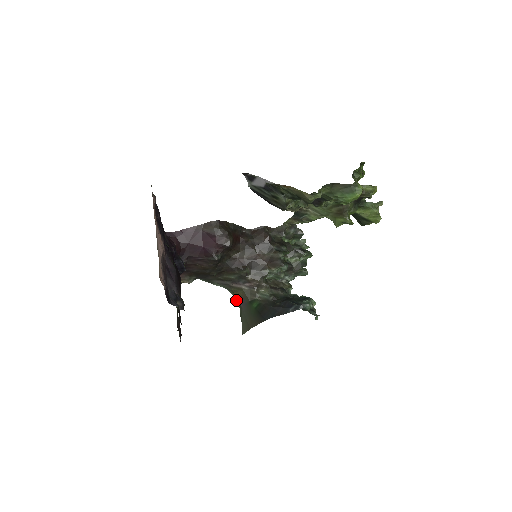
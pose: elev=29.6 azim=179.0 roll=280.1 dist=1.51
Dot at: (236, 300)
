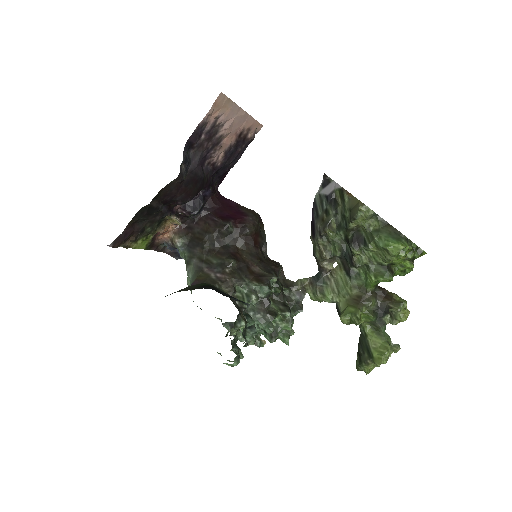
Dot at: occluded
